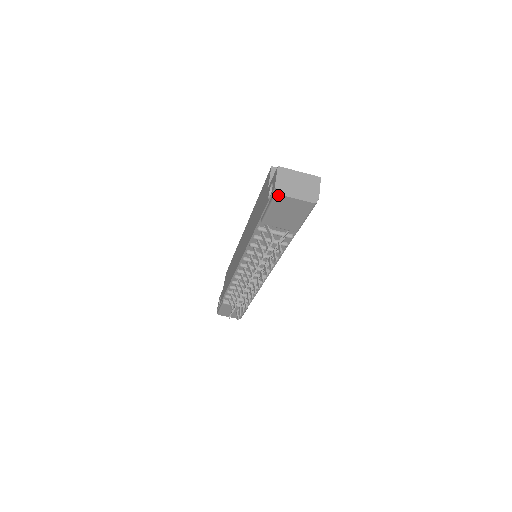
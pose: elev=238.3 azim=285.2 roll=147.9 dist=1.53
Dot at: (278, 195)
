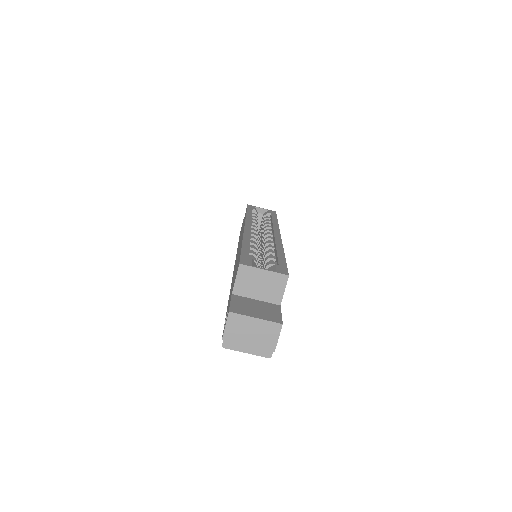
Dot at: (226, 347)
